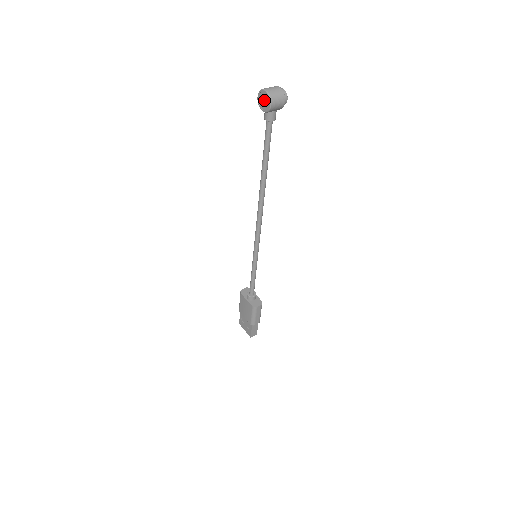
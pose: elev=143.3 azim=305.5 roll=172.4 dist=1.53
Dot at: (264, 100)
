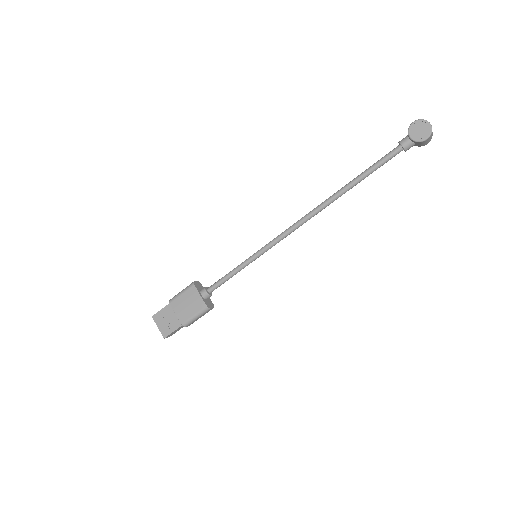
Dot at: (422, 130)
